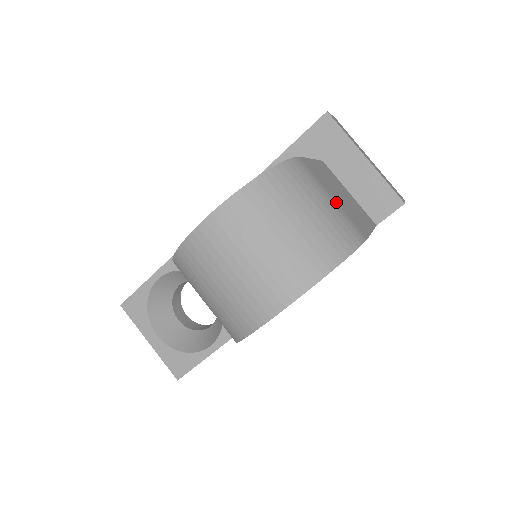
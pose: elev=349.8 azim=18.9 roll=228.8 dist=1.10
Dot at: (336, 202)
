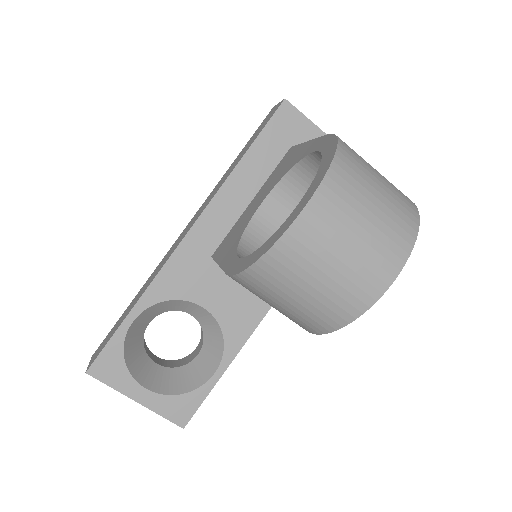
Dot at: occluded
